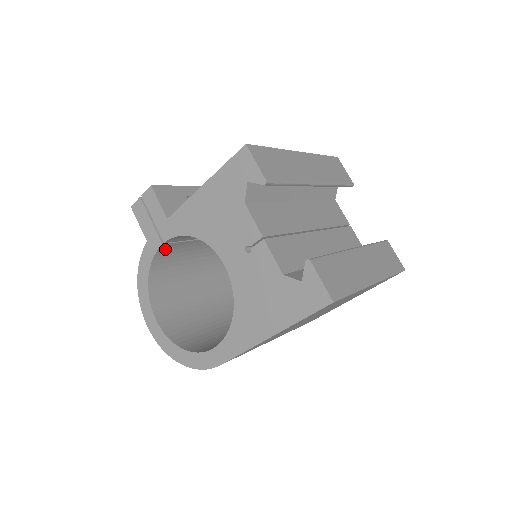
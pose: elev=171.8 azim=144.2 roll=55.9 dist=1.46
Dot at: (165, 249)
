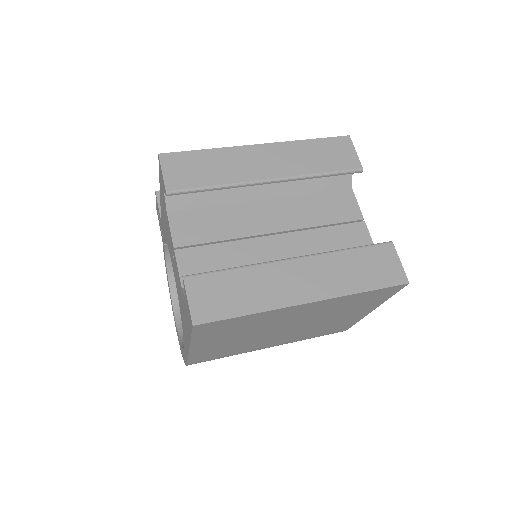
Dot at: occluded
